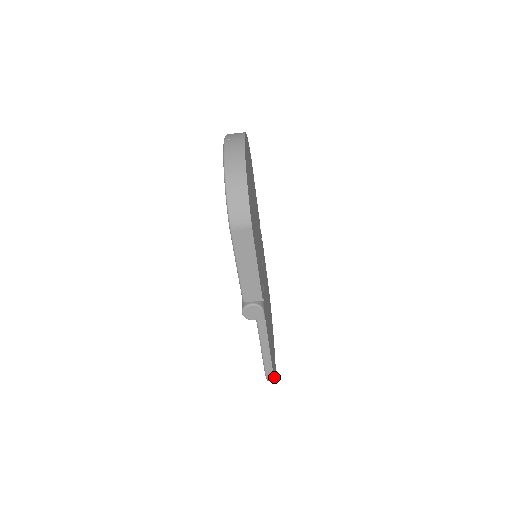
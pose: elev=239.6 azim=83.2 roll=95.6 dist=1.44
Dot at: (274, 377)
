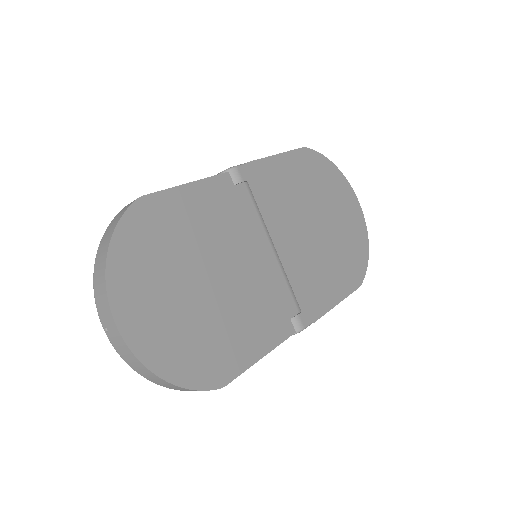
Dot at: (363, 272)
